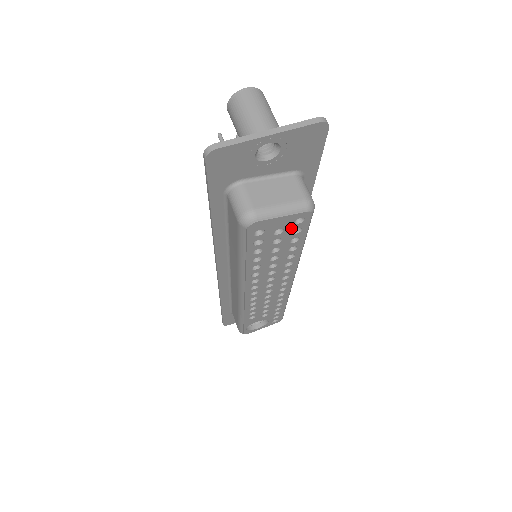
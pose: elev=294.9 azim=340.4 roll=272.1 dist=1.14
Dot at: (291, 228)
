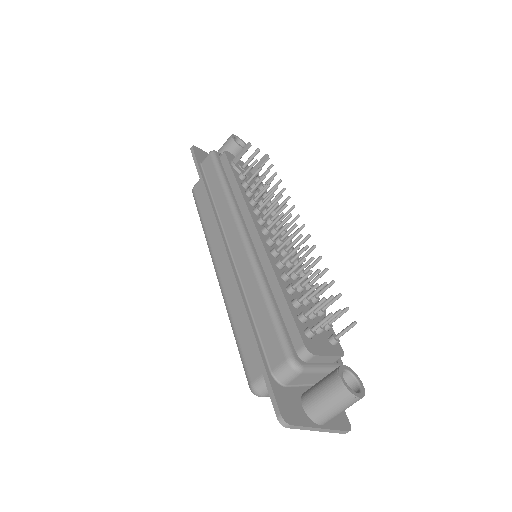
Dot at: occluded
